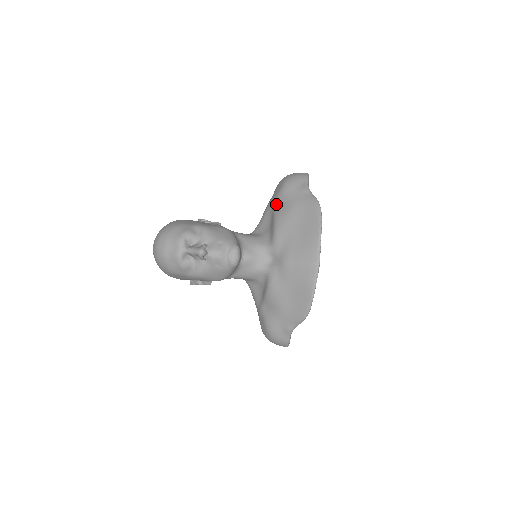
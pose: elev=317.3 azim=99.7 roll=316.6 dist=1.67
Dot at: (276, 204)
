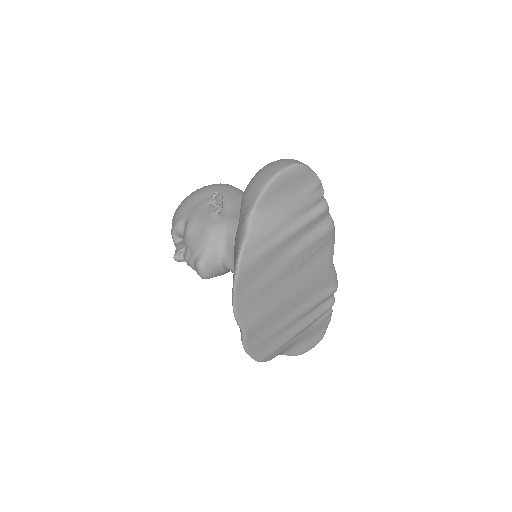
Dot at: occluded
